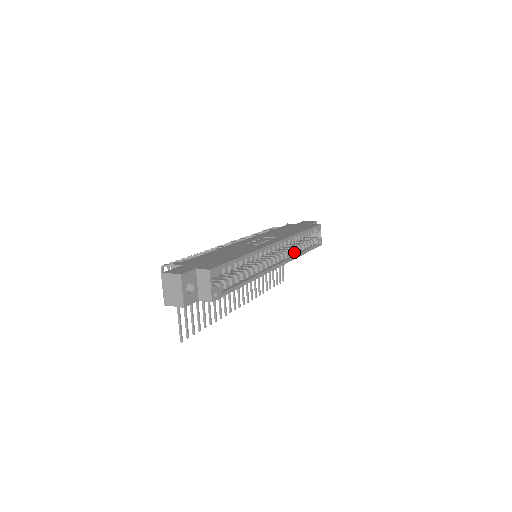
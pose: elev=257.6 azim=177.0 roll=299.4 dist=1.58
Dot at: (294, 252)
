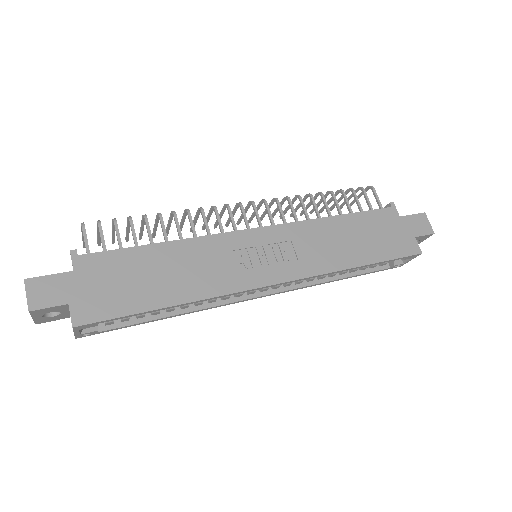
Dot at: (322, 277)
